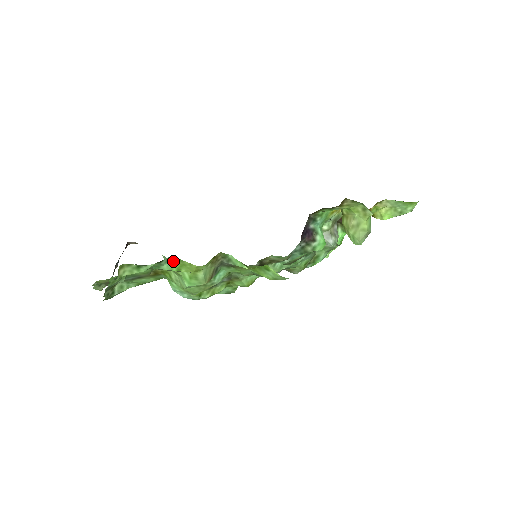
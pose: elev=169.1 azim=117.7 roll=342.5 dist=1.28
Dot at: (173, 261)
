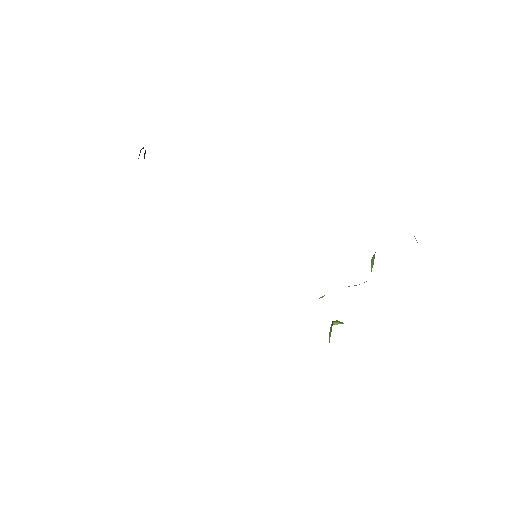
Dot at: occluded
